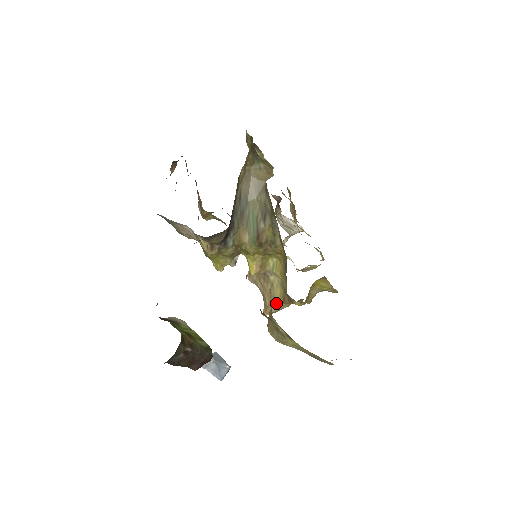
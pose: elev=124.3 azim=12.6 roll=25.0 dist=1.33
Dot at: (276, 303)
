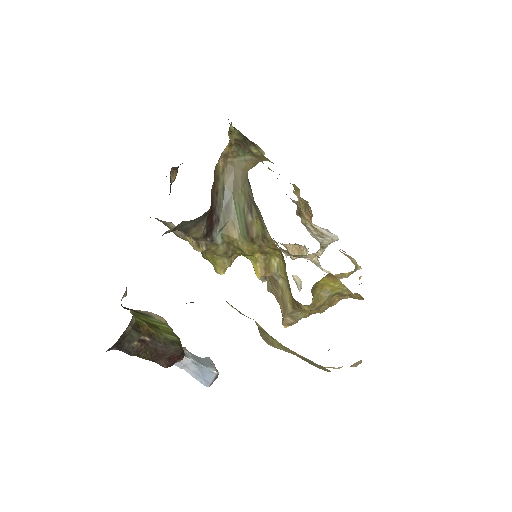
Dot at: (289, 311)
